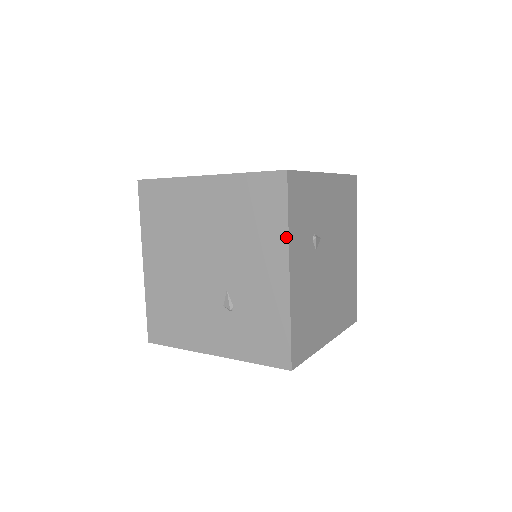
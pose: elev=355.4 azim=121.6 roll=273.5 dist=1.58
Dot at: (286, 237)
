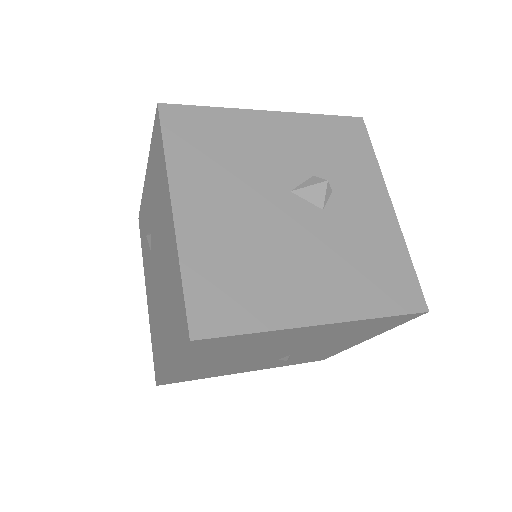
Dot at: (383, 332)
